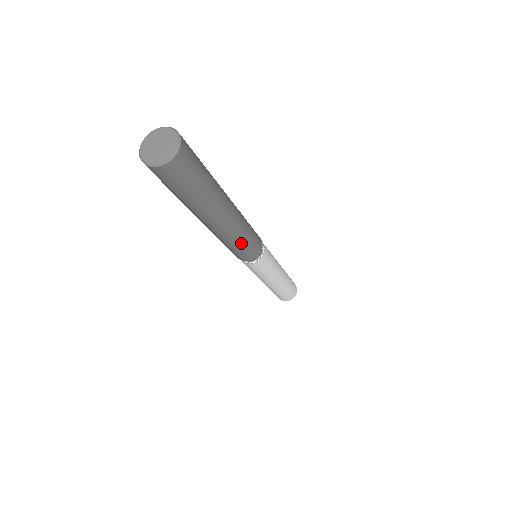
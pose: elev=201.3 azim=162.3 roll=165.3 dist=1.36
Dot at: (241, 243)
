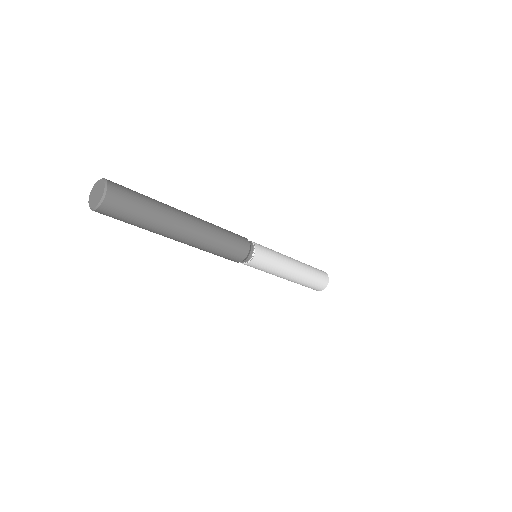
Dot at: (223, 240)
